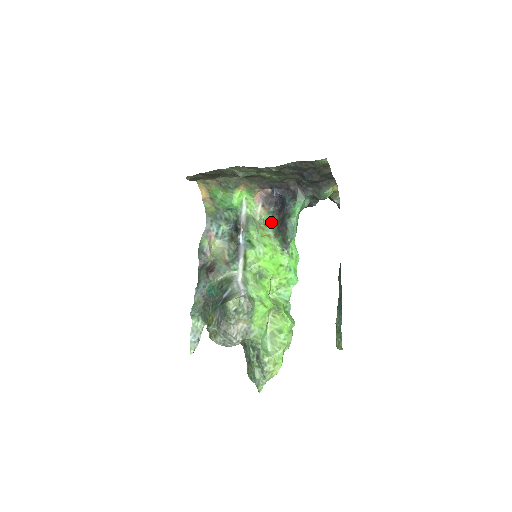
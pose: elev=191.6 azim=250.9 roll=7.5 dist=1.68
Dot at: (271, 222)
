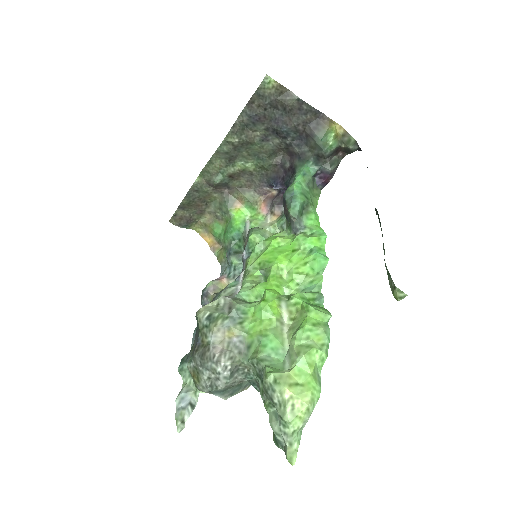
Dot at: (285, 223)
